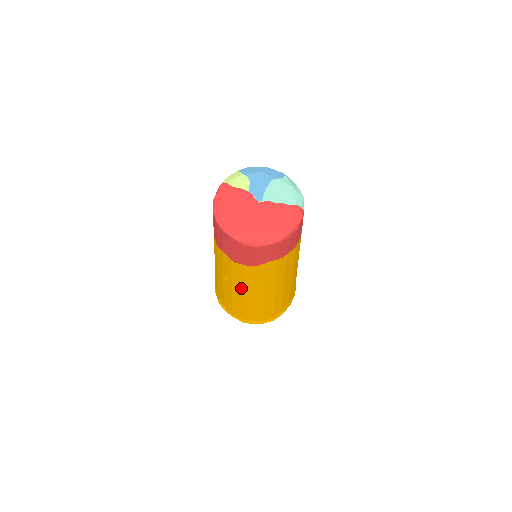
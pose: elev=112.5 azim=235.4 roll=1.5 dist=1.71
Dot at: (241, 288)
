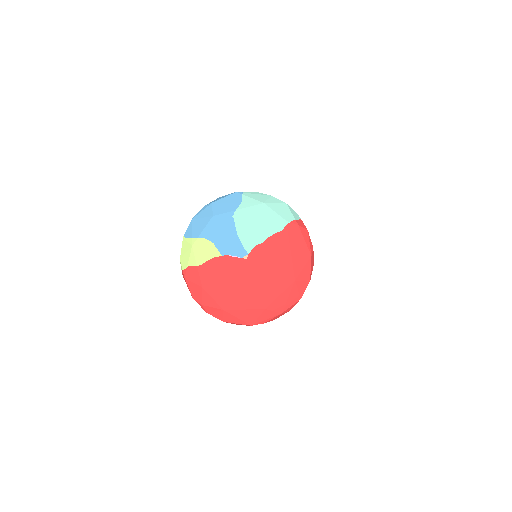
Dot at: occluded
